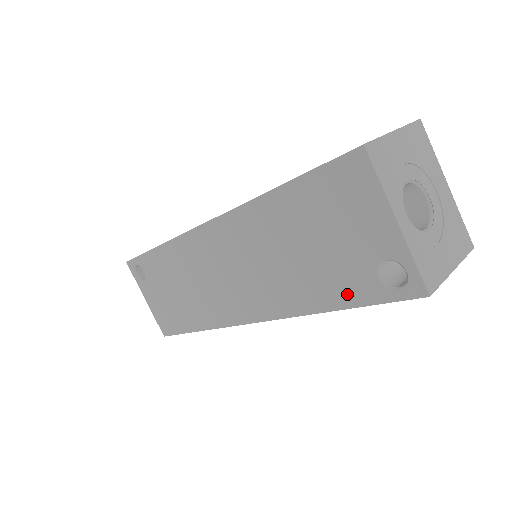
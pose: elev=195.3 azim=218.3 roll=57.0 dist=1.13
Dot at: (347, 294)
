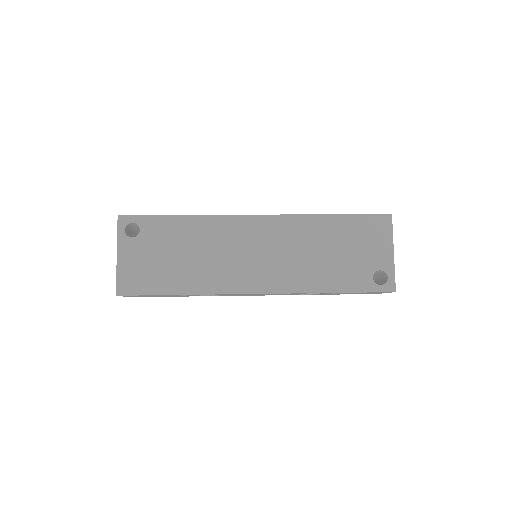
Dot at: (349, 284)
